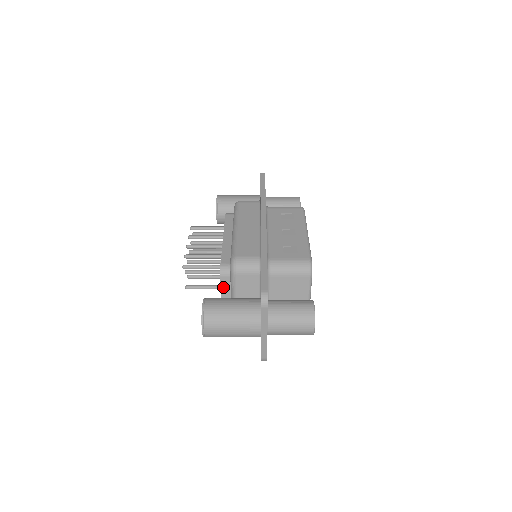
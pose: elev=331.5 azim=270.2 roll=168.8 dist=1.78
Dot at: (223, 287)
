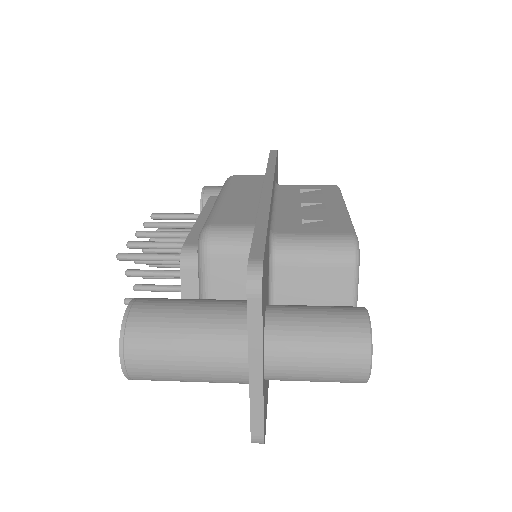
Dot at: (186, 290)
